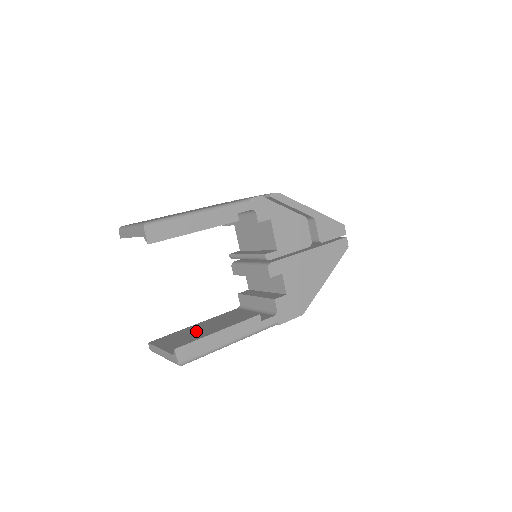
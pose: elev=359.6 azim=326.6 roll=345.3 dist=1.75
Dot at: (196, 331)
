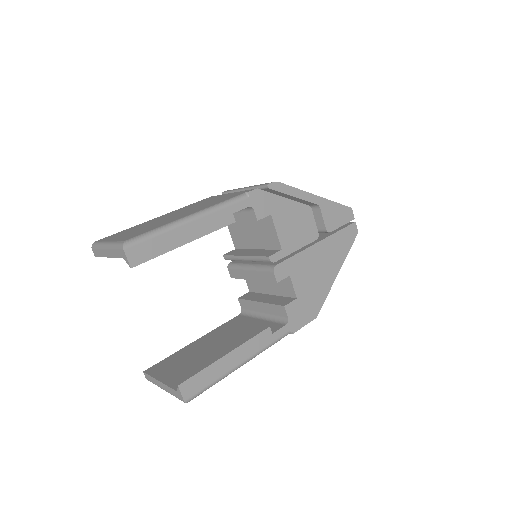
Dot at: (197, 352)
